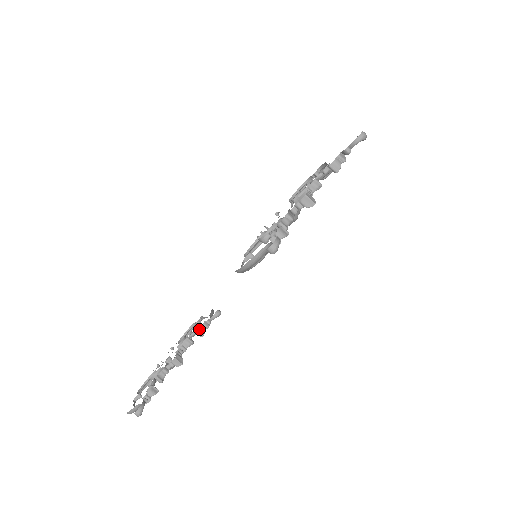
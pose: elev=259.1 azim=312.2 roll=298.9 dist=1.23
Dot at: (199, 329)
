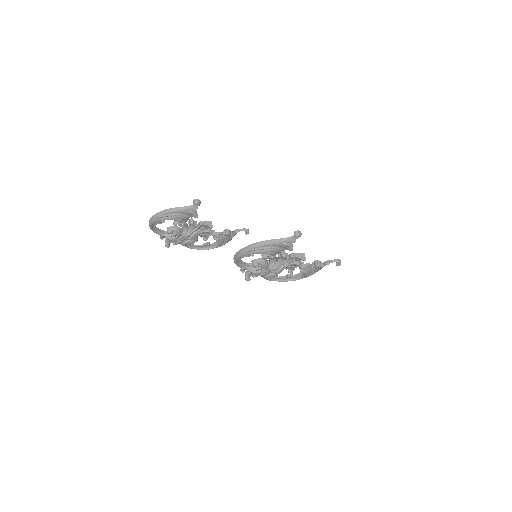
Dot at: (229, 230)
